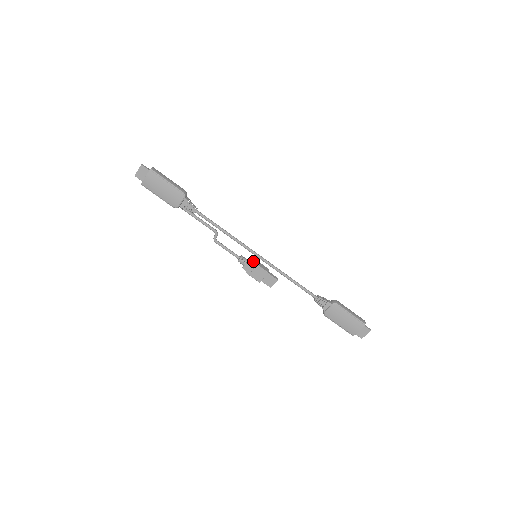
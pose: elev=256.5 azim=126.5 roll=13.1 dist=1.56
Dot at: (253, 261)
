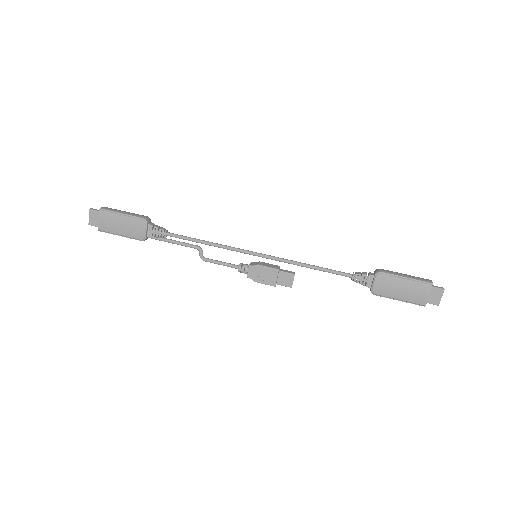
Dot at: (255, 264)
